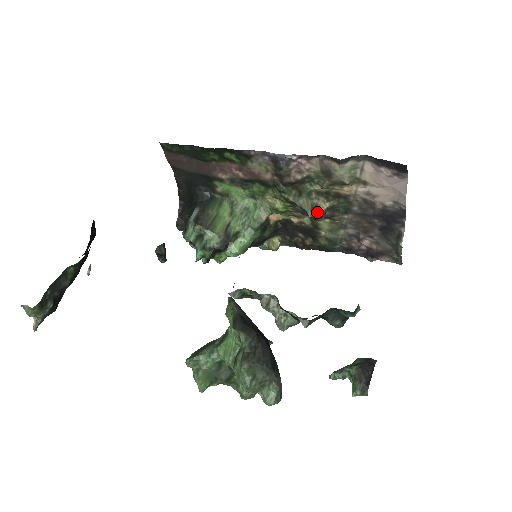
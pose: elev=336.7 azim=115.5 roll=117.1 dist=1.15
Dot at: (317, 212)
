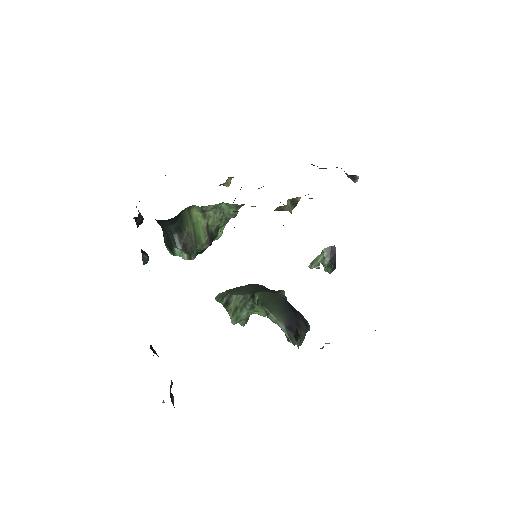
Dot at: (295, 205)
